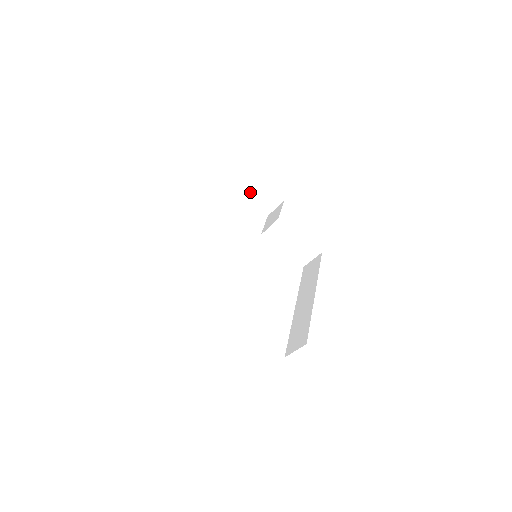
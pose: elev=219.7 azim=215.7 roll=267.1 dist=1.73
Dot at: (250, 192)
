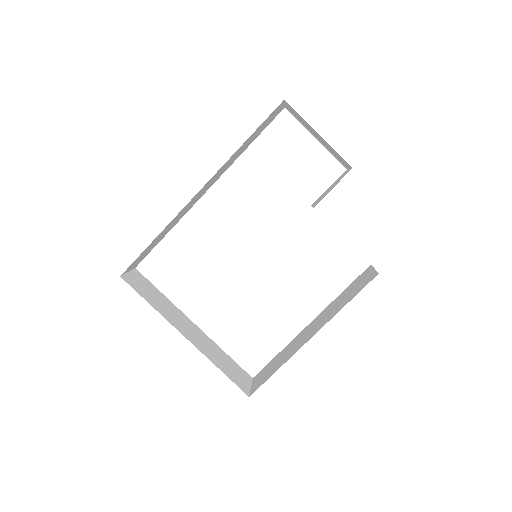
Dot at: (314, 133)
